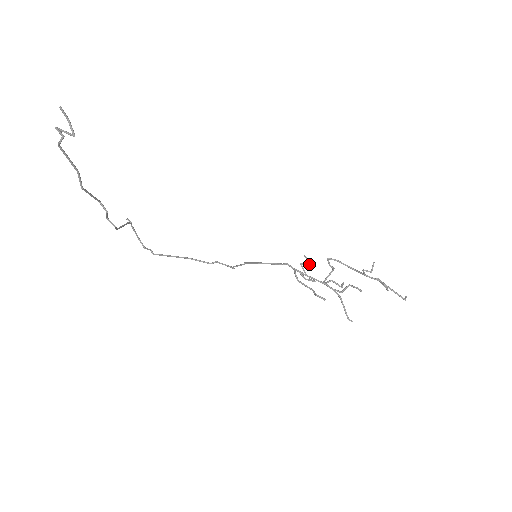
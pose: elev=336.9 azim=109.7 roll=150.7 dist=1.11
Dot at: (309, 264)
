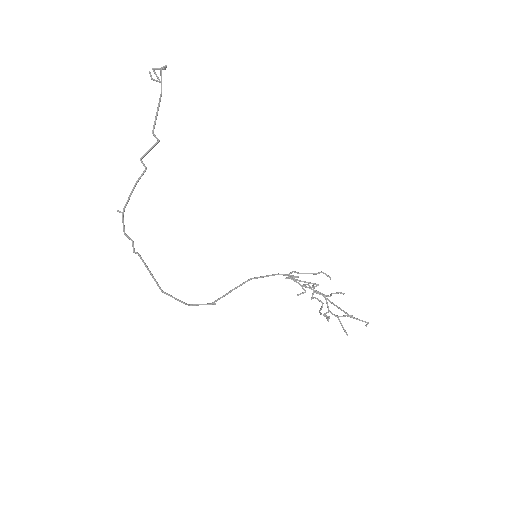
Dot at: occluded
